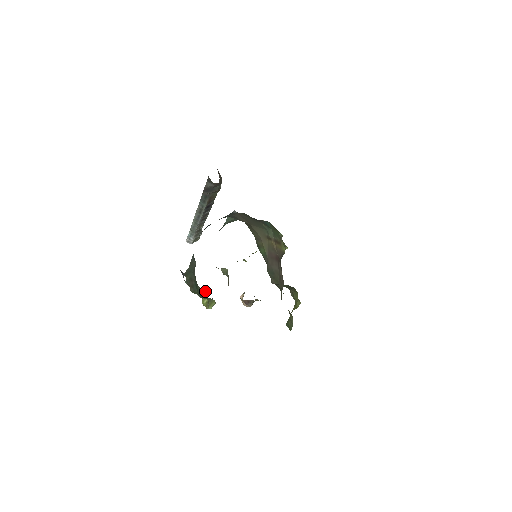
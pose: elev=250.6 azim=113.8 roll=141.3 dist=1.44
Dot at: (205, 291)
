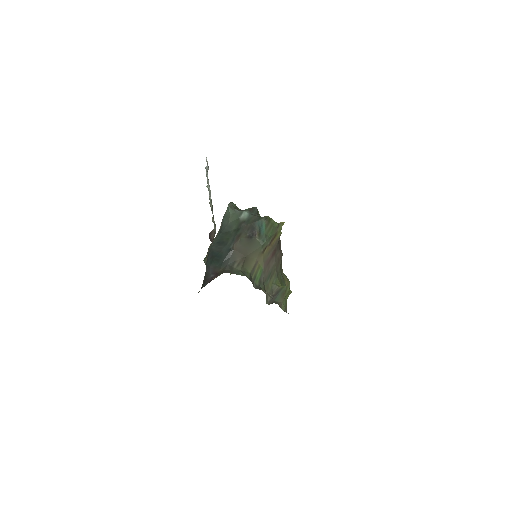
Dot at: occluded
